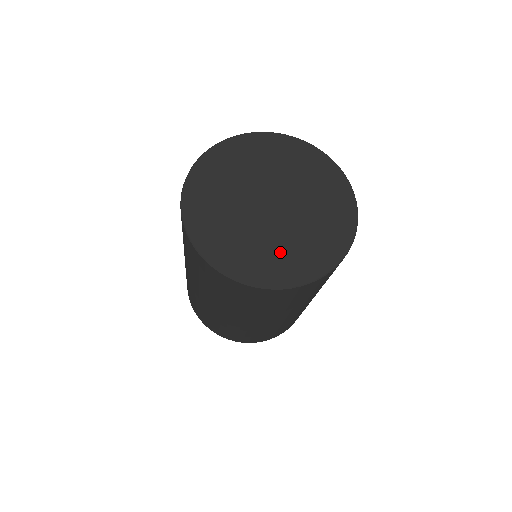
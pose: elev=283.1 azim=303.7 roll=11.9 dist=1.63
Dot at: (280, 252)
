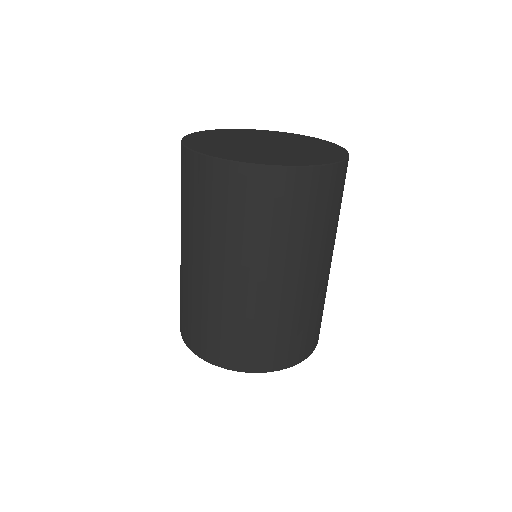
Dot at: (293, 156)
